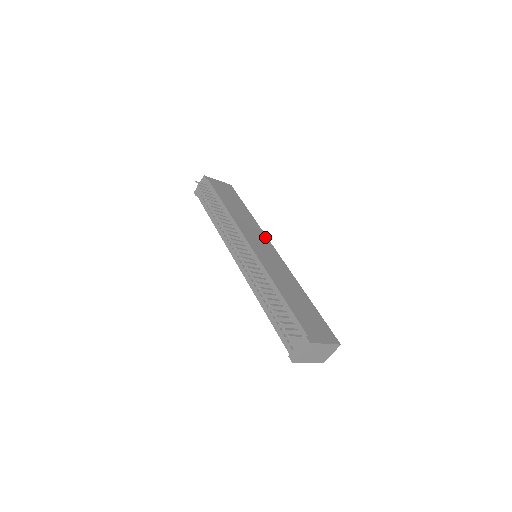
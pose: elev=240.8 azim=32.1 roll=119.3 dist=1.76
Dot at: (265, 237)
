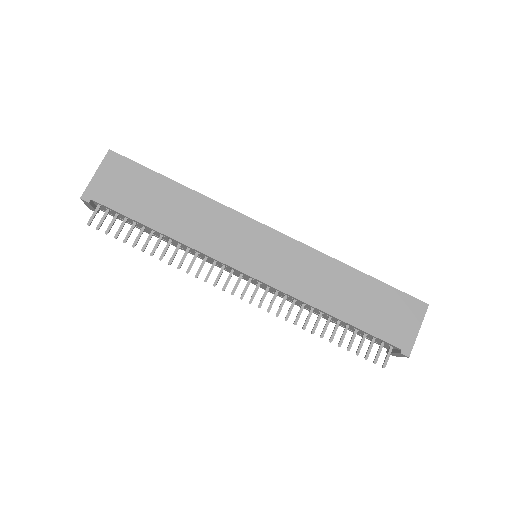
Dot at: (240, 218)
